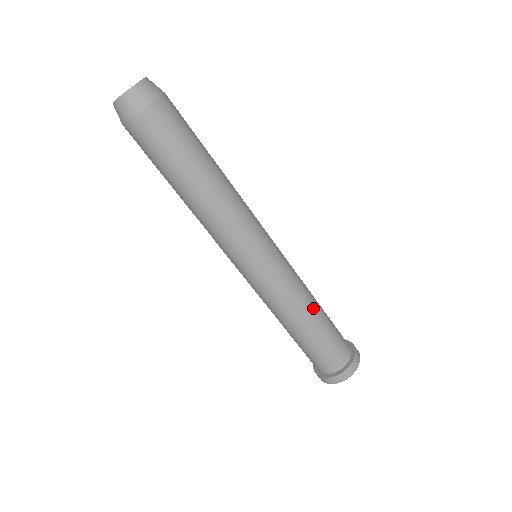
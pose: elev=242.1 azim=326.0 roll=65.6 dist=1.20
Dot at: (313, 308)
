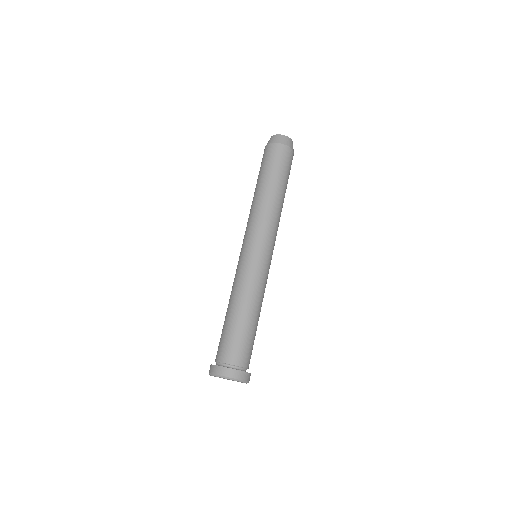
Dot at: (259, 311)
